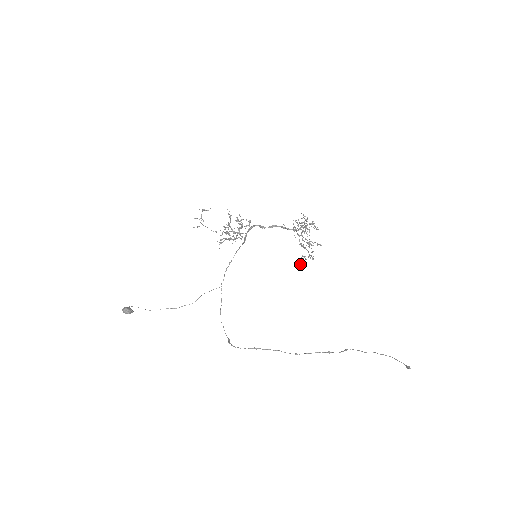
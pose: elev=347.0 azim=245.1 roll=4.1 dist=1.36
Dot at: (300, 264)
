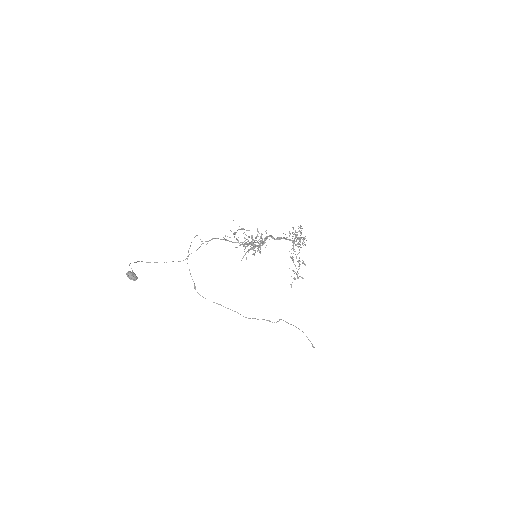
Dot at: (290, 284)
